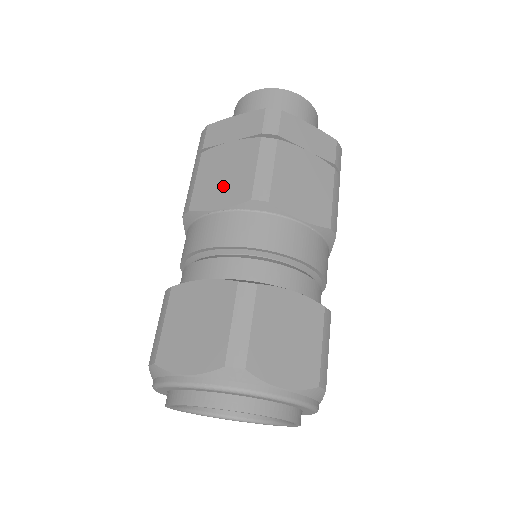
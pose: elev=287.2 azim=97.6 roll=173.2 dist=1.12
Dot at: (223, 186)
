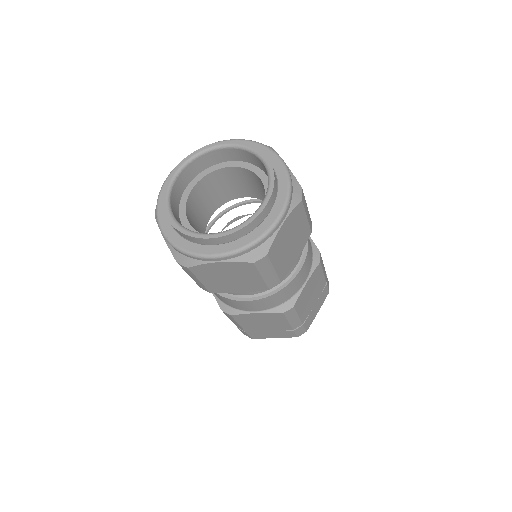
Dot at: occluded
